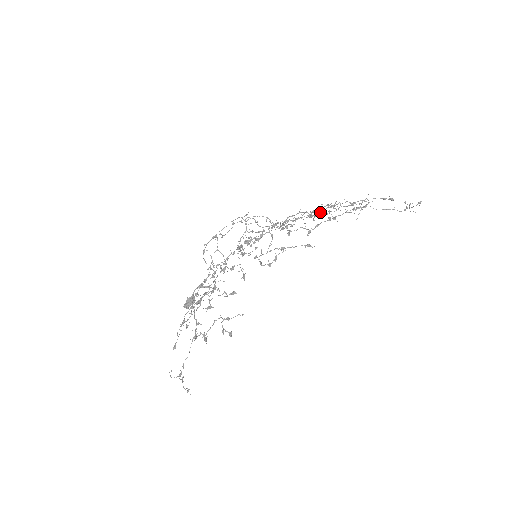
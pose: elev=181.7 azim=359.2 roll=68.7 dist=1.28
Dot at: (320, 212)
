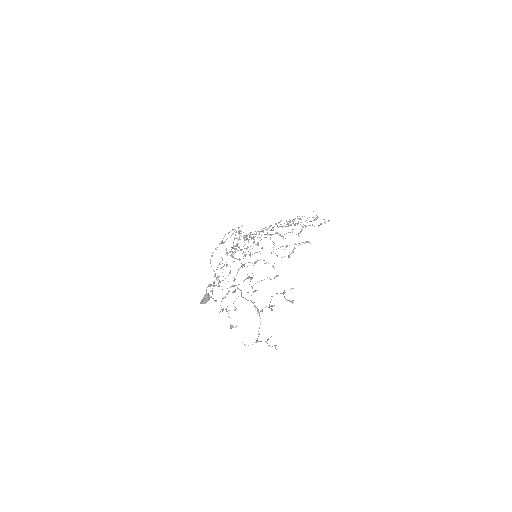
Dot at: (286, 224)
